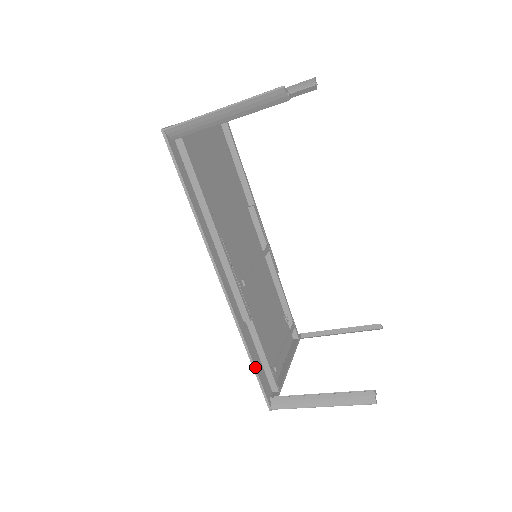
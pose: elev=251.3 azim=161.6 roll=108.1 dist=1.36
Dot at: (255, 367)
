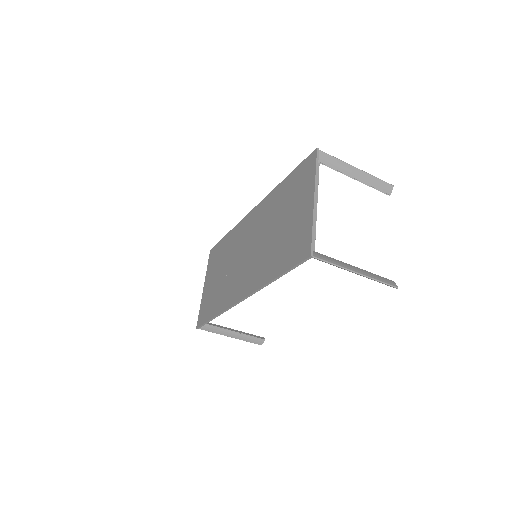
Dot at: occluded
